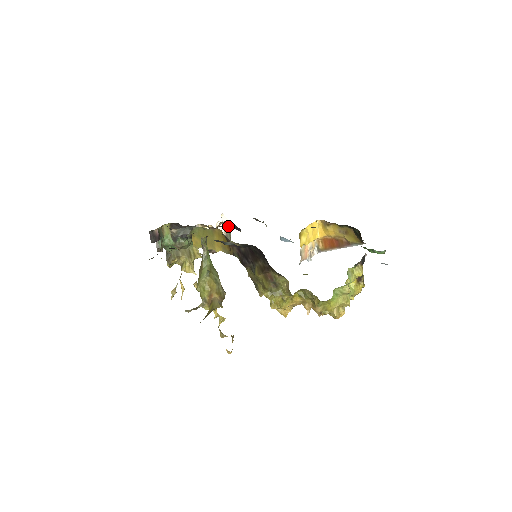
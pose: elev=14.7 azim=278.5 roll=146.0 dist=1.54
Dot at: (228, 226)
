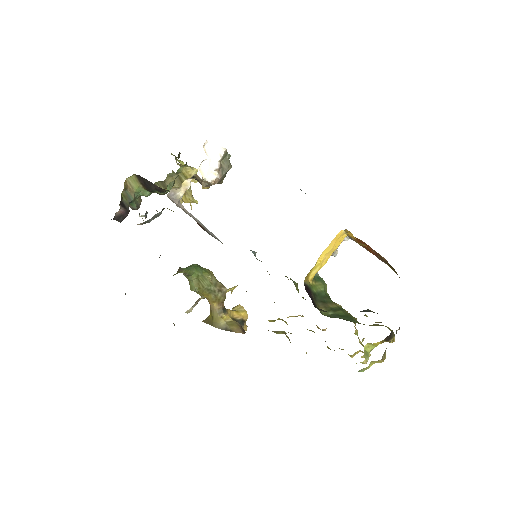
Dot at: occluded
